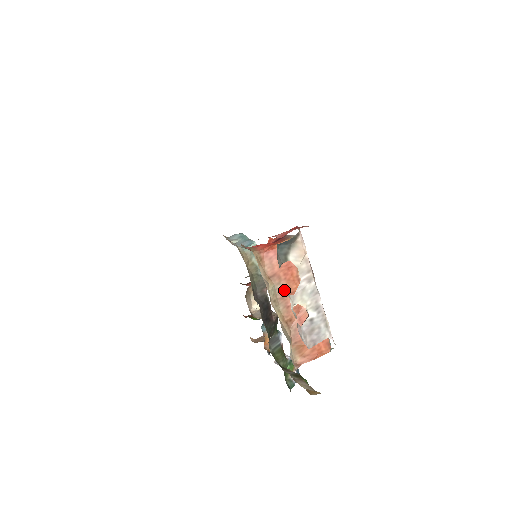
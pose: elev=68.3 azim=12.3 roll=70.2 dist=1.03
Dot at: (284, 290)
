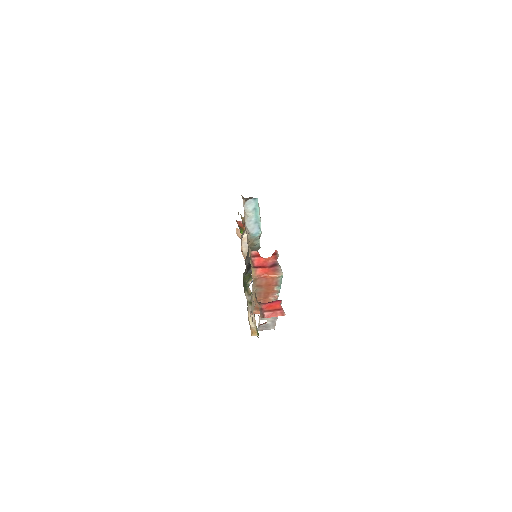
Dot at: (262, 291)
